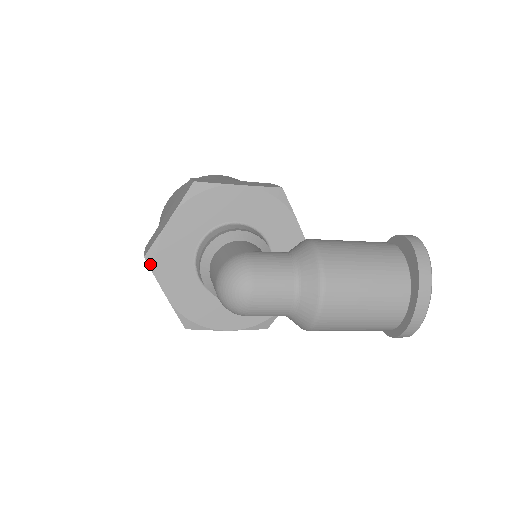
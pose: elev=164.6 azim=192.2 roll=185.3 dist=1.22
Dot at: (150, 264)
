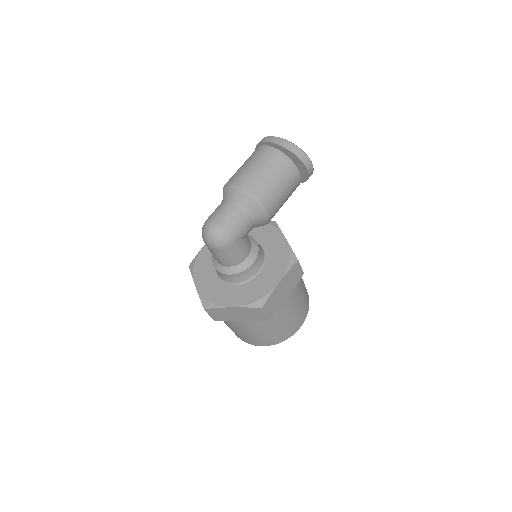
Dot at: (209, 307)
